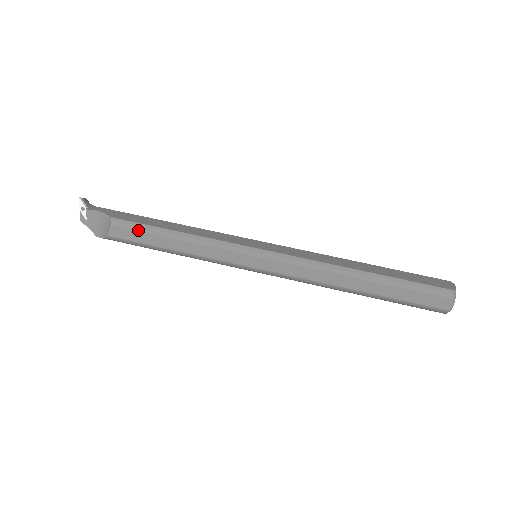
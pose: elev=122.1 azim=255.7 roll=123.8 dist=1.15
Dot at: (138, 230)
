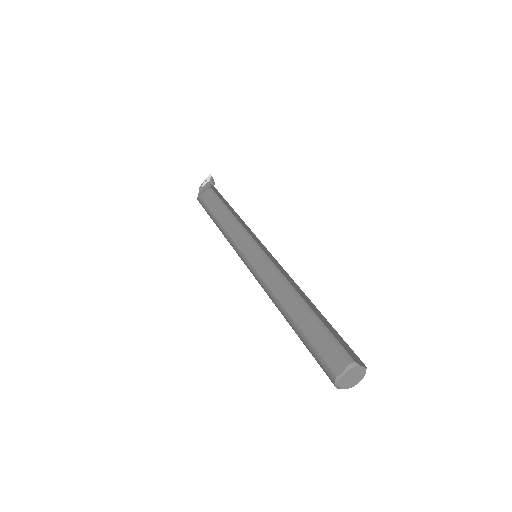
Dot at: (214, 199)
